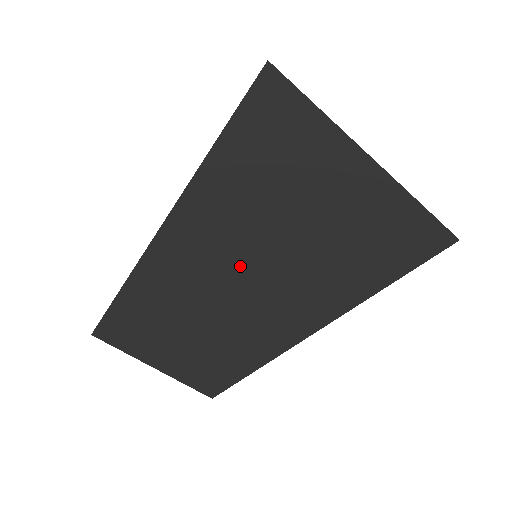
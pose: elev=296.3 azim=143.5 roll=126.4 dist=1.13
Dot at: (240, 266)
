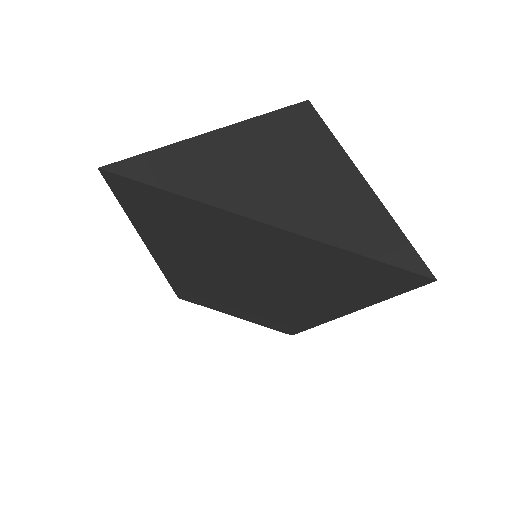
Dot at: (230, 279)
